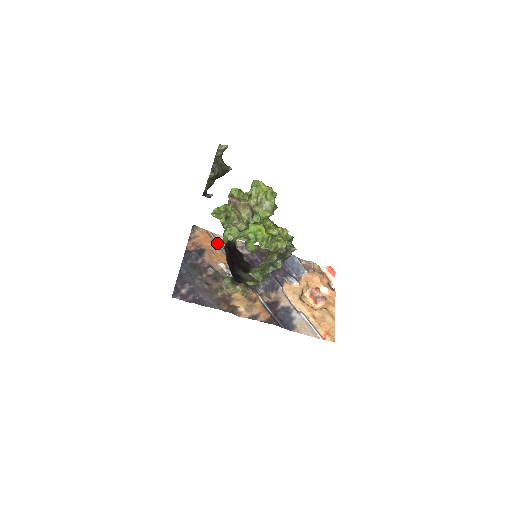
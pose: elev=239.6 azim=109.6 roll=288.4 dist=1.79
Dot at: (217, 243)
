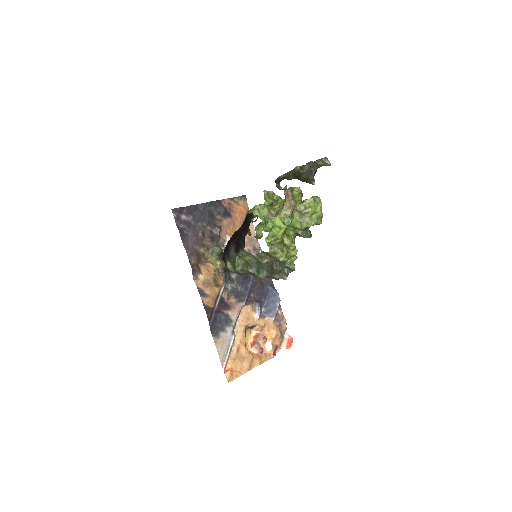
Dot at: occluded
